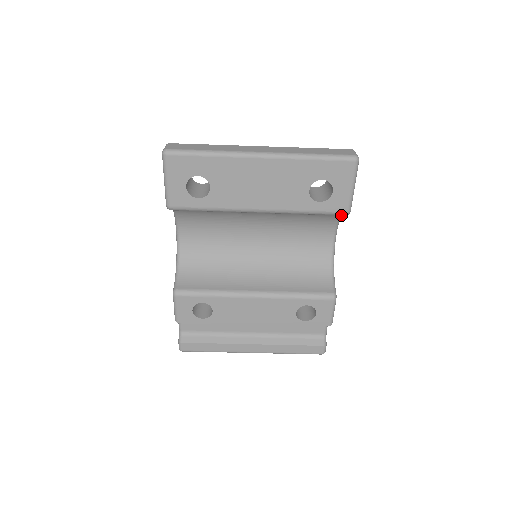
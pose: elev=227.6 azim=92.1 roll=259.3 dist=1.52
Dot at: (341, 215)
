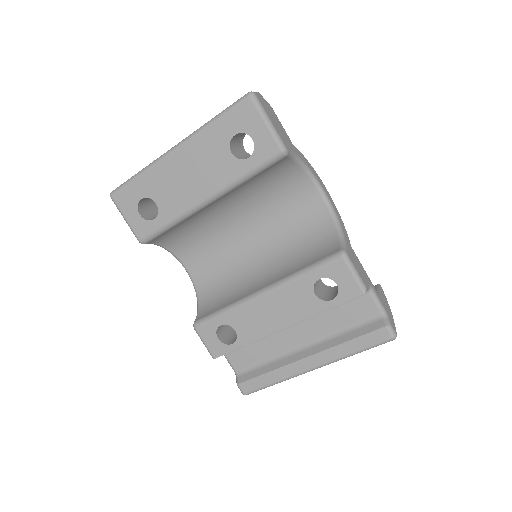
Dot at: (304, 165)
